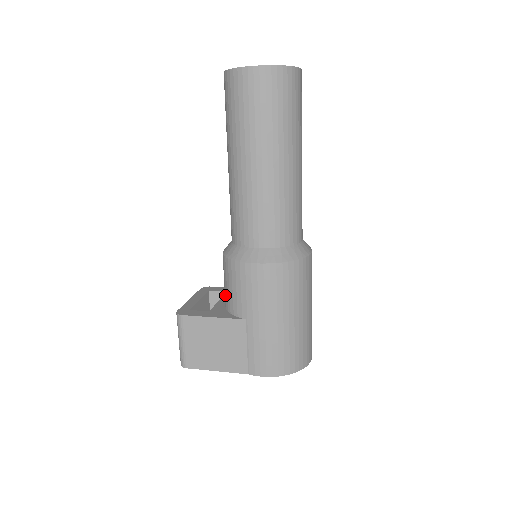
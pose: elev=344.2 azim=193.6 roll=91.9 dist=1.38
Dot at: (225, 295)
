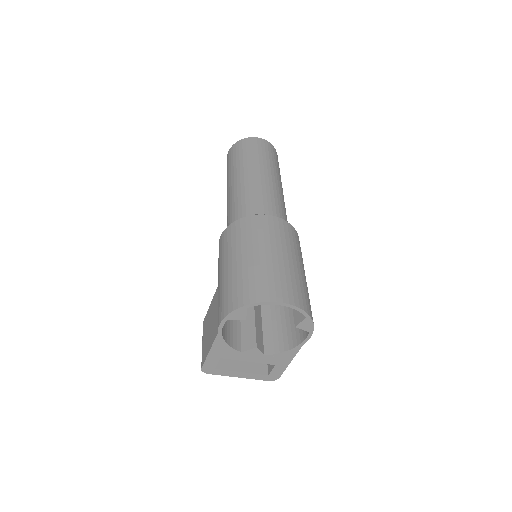
Dot at: occluded
